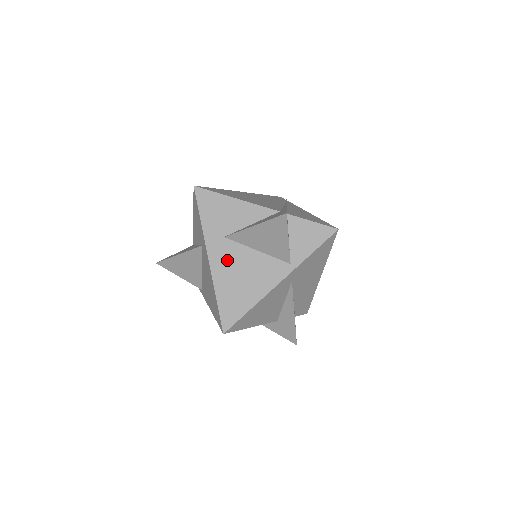
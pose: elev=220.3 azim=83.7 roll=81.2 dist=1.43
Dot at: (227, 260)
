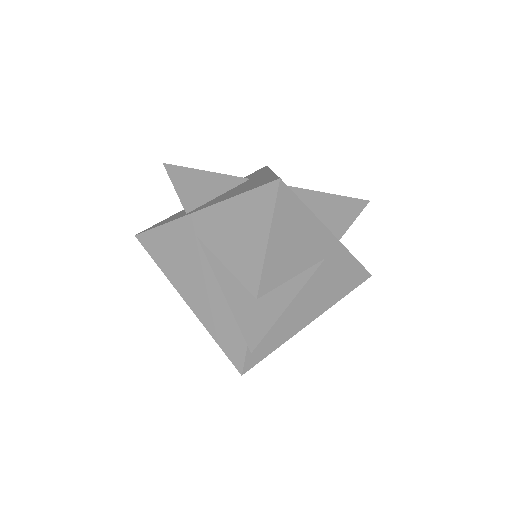
Dot at: occluded
